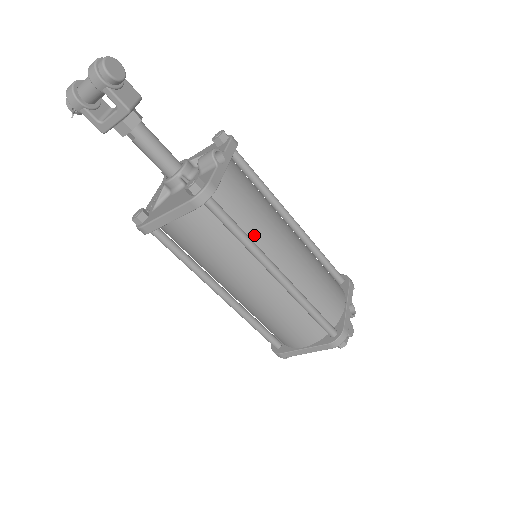
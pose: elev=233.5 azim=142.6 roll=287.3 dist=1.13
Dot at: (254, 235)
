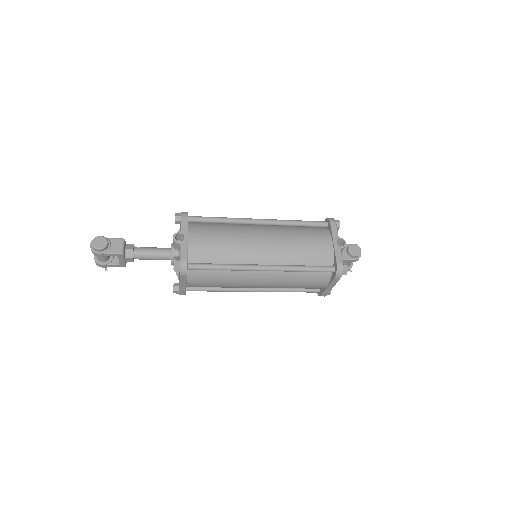
Dot at: (232, 259)
